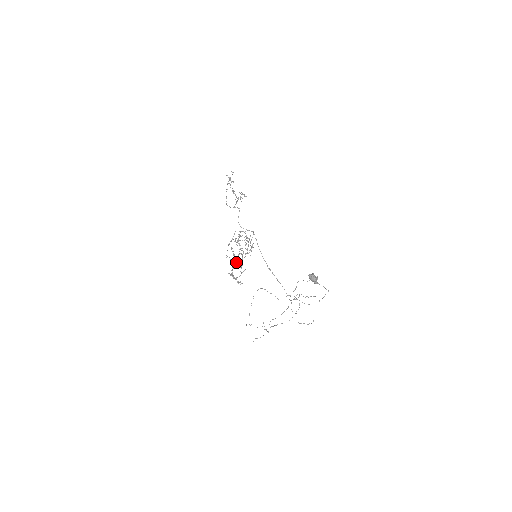
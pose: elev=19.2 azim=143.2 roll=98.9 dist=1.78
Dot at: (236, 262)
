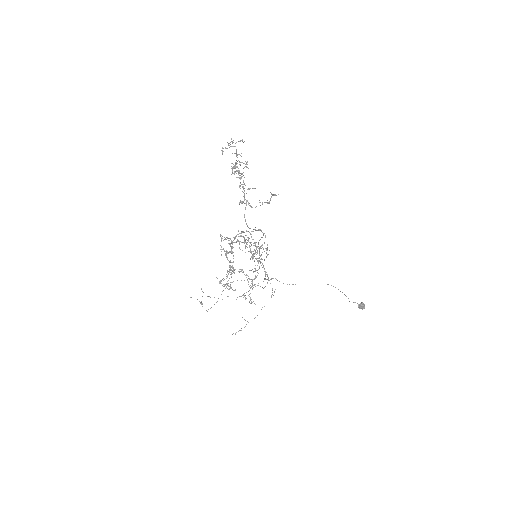
Dot at: (252, 282)
